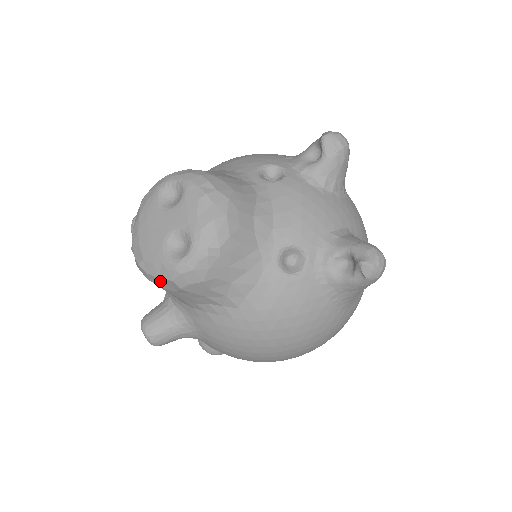
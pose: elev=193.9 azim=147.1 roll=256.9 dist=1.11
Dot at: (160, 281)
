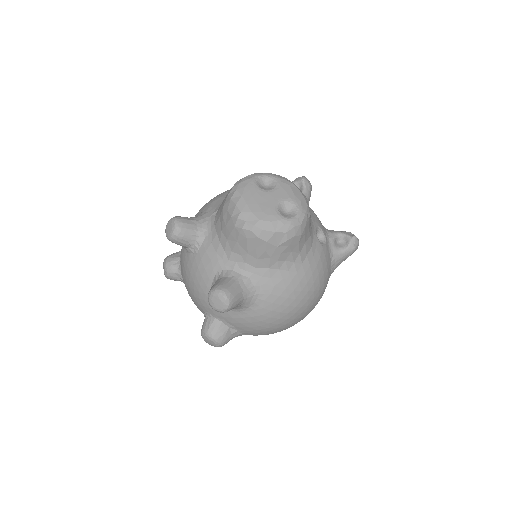
Dot at: (273, 235)
